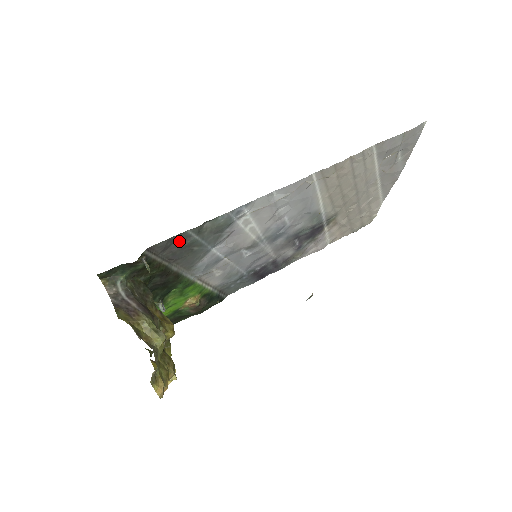
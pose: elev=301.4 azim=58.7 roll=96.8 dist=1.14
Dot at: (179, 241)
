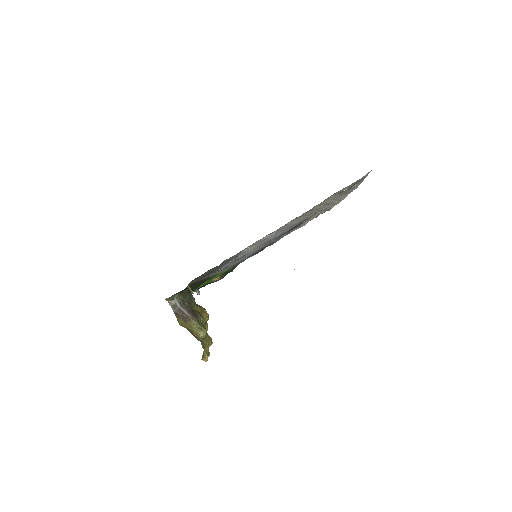
Dot at: (208, 271)
